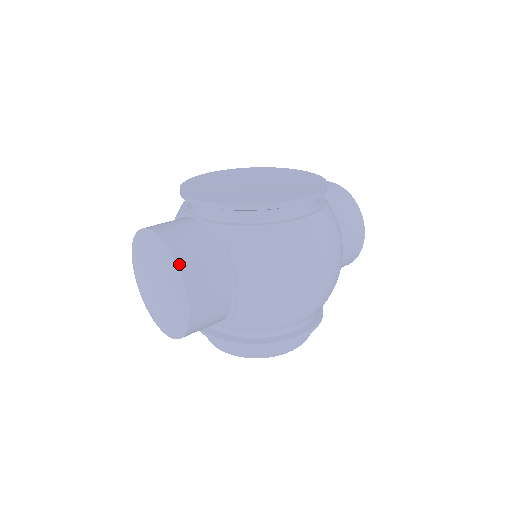
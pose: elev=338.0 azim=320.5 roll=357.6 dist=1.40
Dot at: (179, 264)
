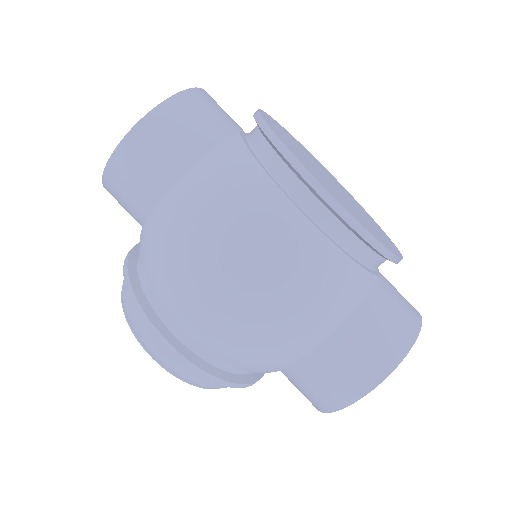
Dot at: (165, 103)
